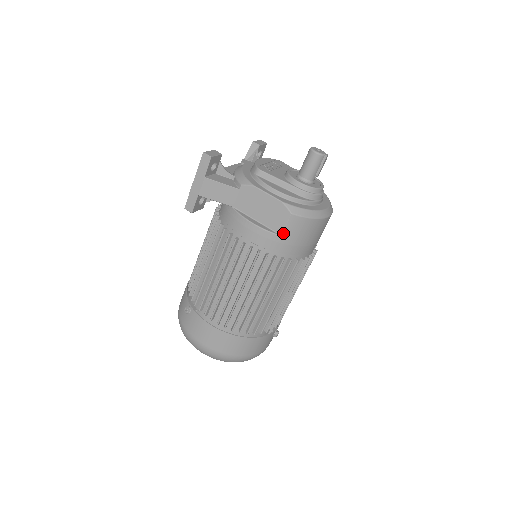
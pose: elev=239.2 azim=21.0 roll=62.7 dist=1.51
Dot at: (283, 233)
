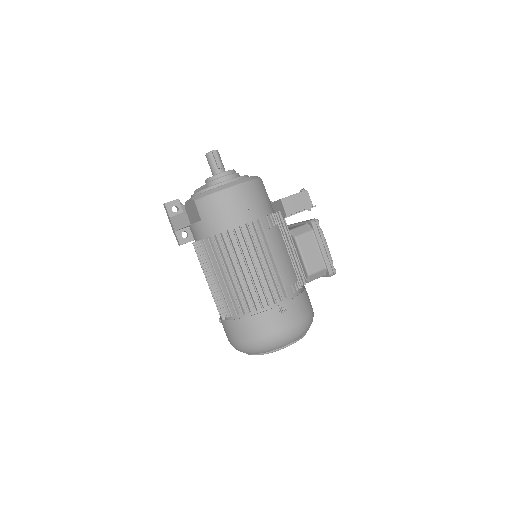
Dot at: (201, 218)
